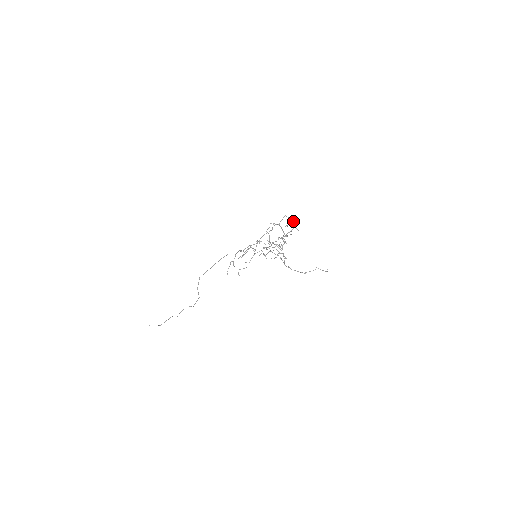
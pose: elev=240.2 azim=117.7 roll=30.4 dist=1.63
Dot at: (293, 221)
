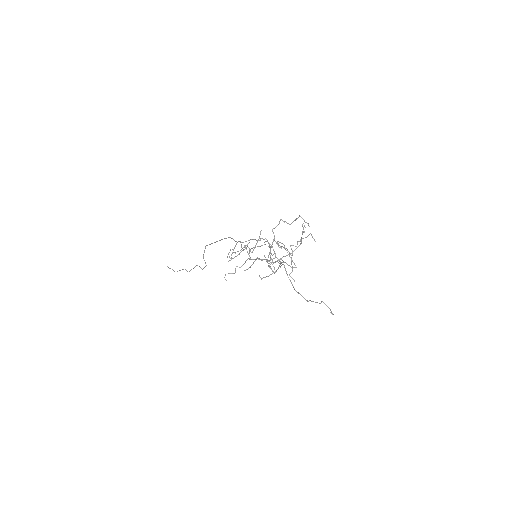
Dot at: (303, 232)
